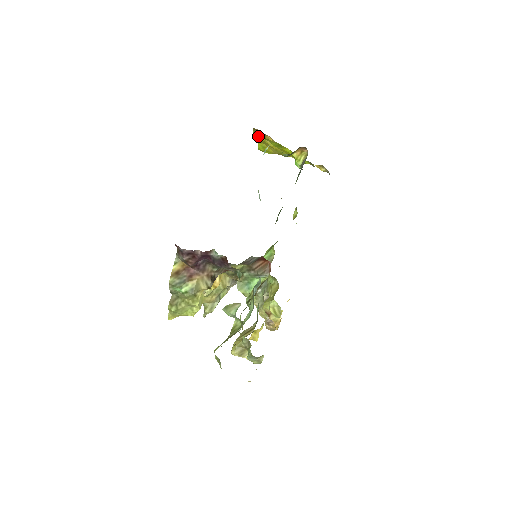
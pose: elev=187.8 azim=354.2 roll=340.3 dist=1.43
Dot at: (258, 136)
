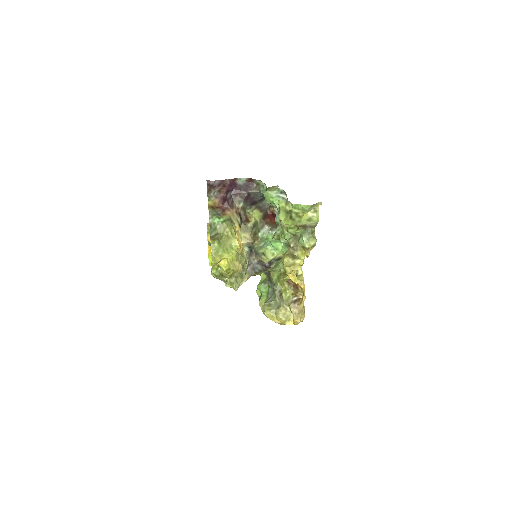
Dot at: (208, 245)
